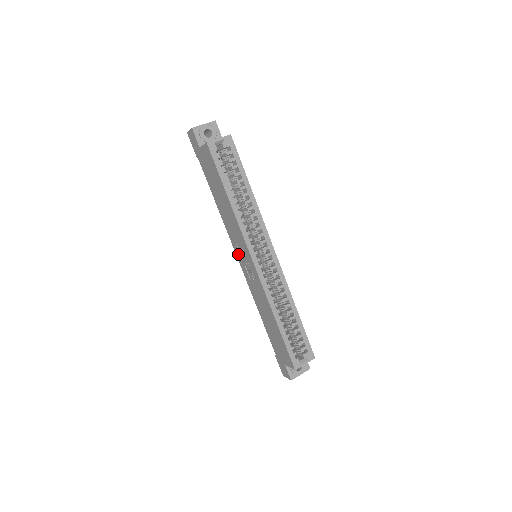
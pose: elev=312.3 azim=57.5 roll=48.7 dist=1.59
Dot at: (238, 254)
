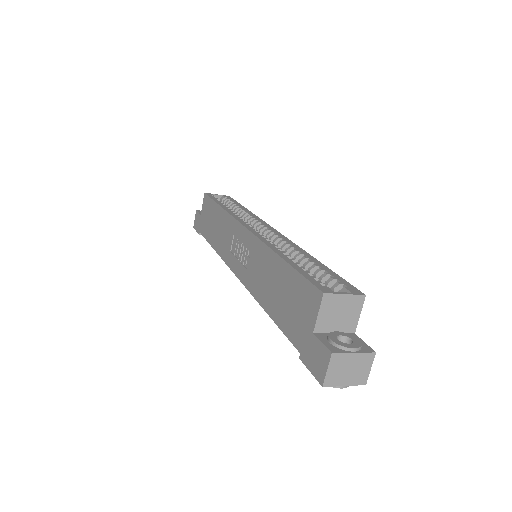
Dot at: (233, 263)
